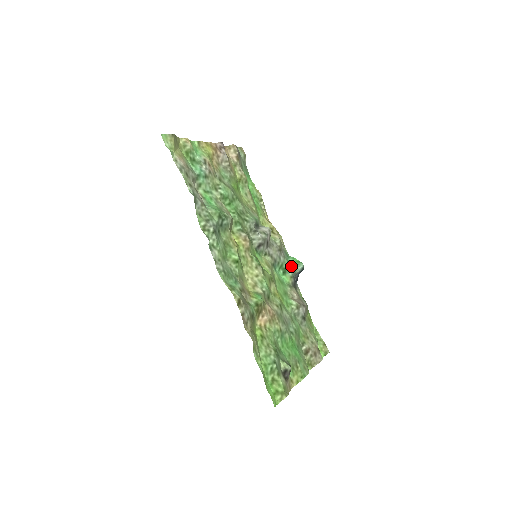
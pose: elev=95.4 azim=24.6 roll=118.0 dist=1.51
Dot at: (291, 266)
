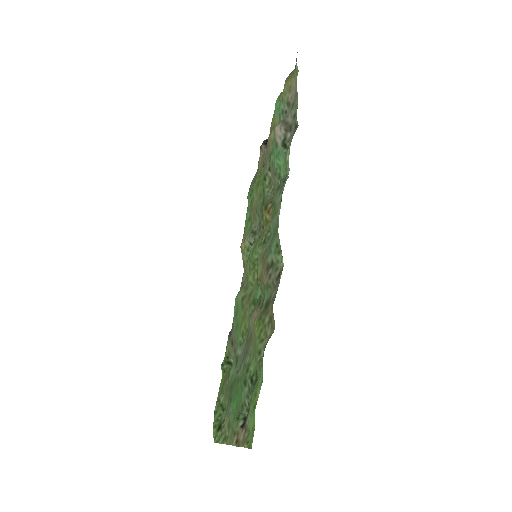
Dot at: occluded
